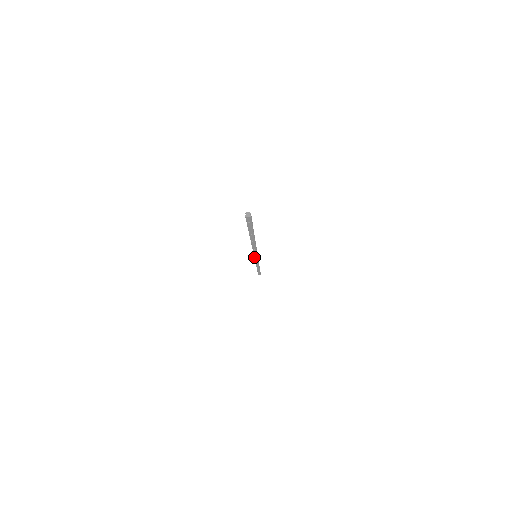
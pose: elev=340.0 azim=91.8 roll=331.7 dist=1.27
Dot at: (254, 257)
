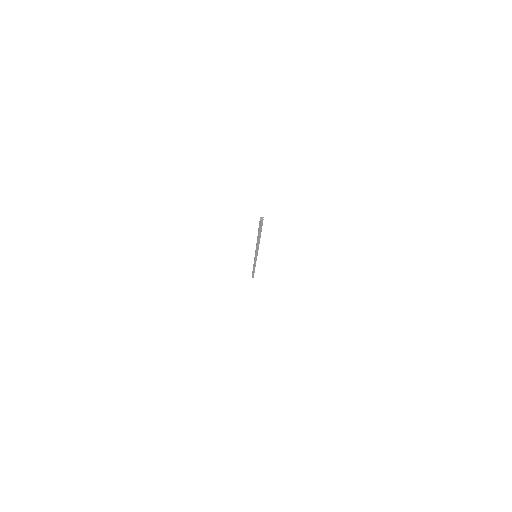
Dot at: (255, 257)
